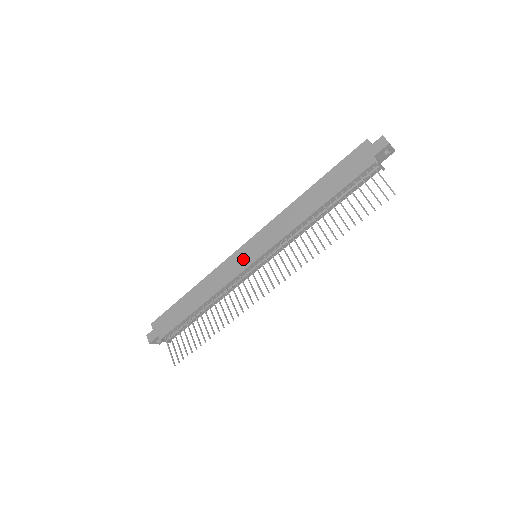
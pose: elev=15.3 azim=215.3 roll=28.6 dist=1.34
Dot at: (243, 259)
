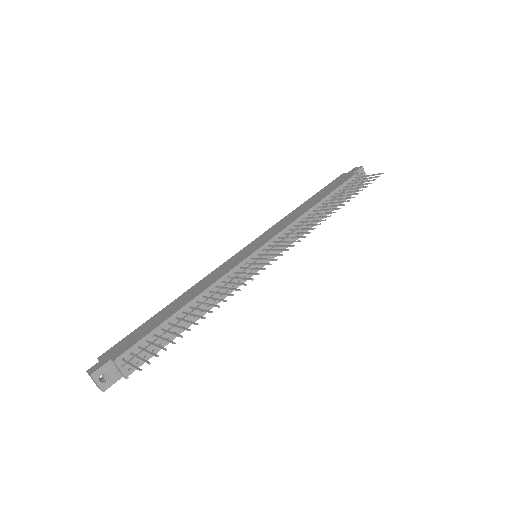
Dot at: (242, 255)
